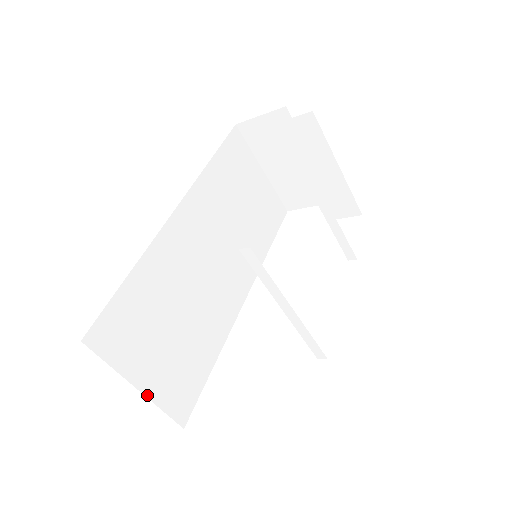
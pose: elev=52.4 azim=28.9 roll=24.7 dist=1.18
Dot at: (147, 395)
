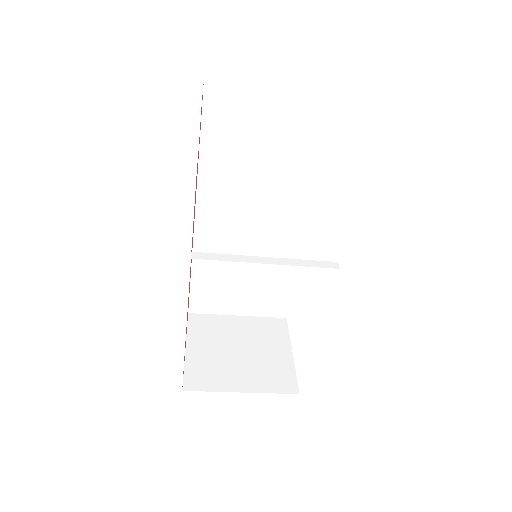
Dot at: (247, 315)
